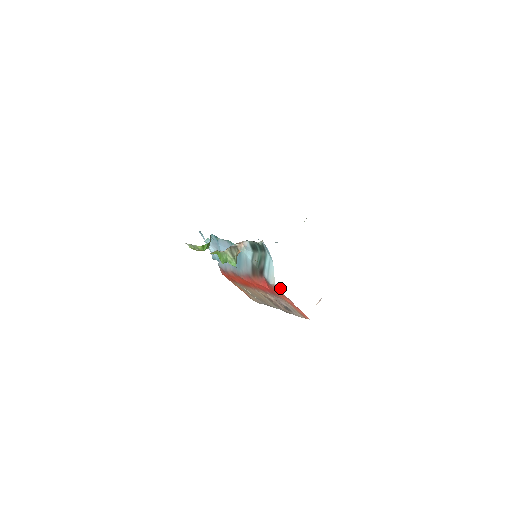
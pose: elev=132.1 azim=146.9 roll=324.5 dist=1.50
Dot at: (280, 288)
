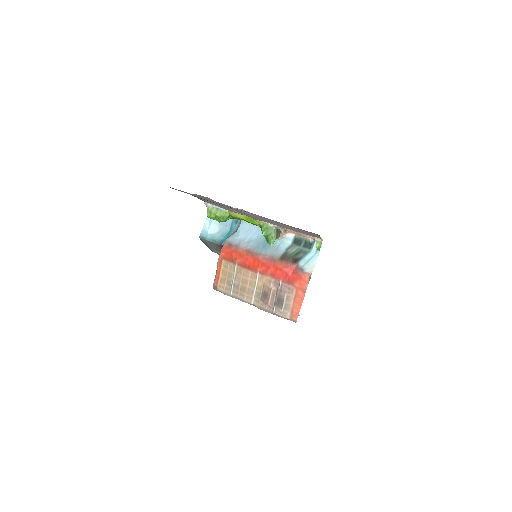
Dot at: (309, 279)
